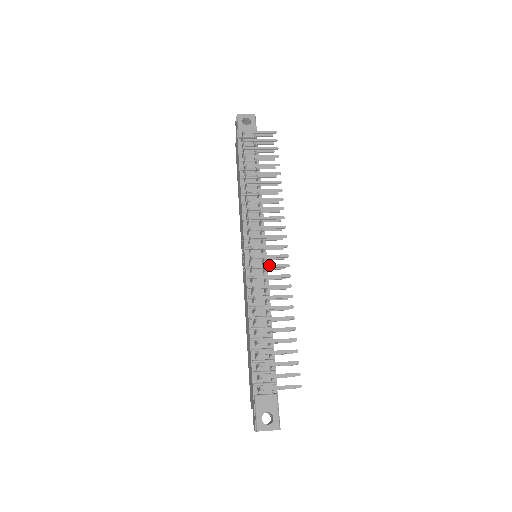
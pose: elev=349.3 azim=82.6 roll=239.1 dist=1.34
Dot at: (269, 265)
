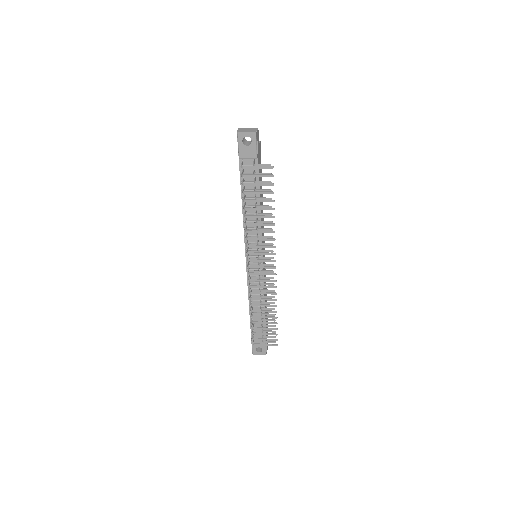
Dot at: (261, 280)
